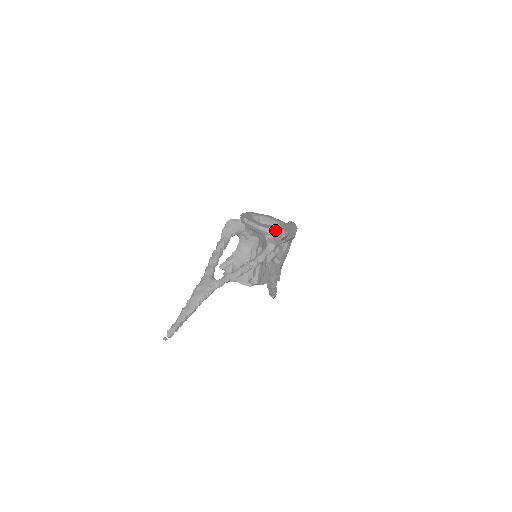
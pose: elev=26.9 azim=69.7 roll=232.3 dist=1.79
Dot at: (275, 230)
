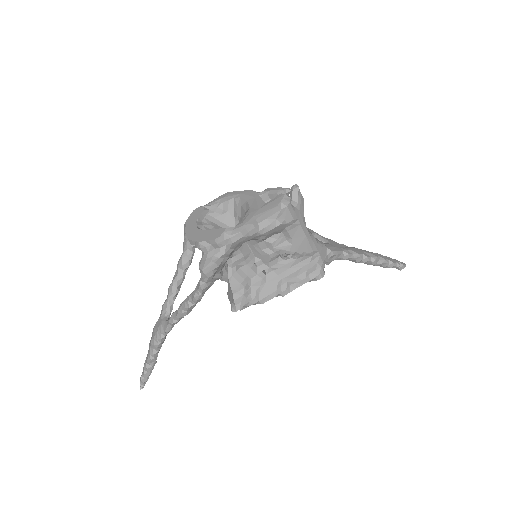
Dot at: (206, 241)
